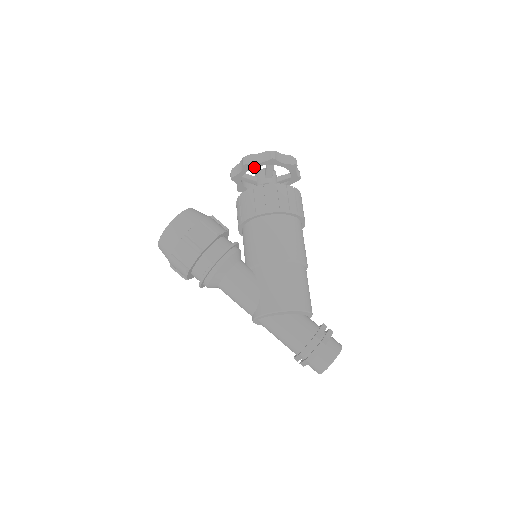
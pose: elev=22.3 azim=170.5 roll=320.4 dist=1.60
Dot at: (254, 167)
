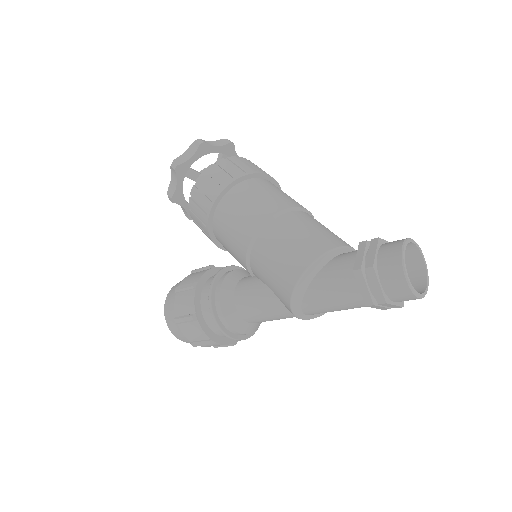
Dot at: (182, 192)
